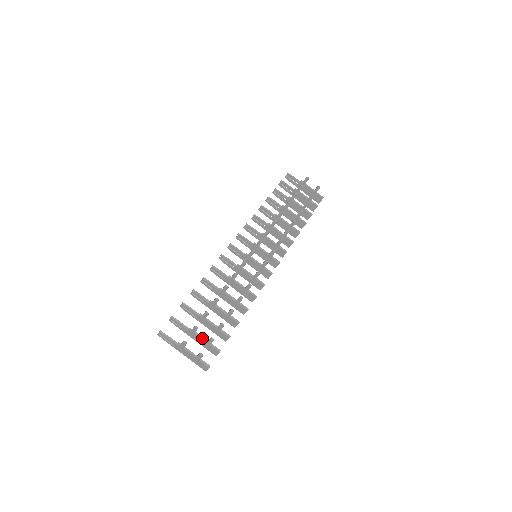
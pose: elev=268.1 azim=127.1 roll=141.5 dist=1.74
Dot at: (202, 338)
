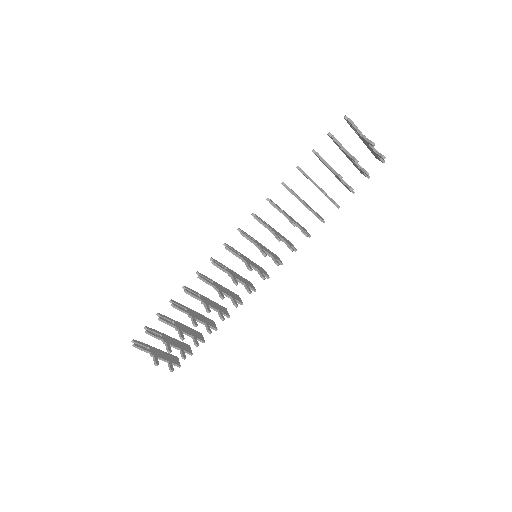
Dot at: (176, 348)
